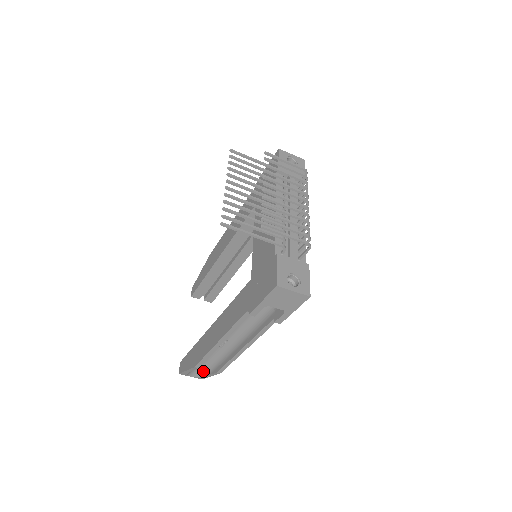
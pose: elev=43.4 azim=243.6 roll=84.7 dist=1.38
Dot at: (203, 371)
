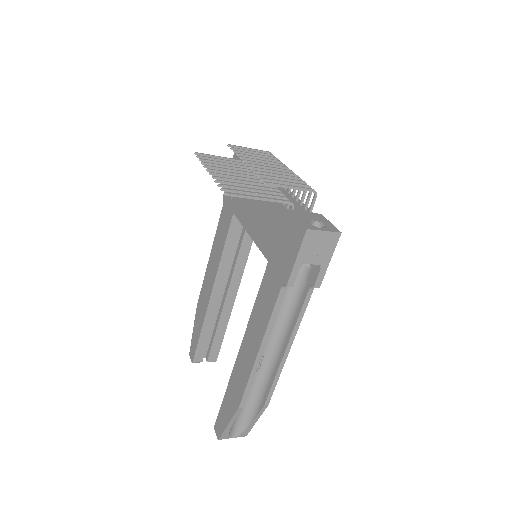
Dot at: (245, 420)
